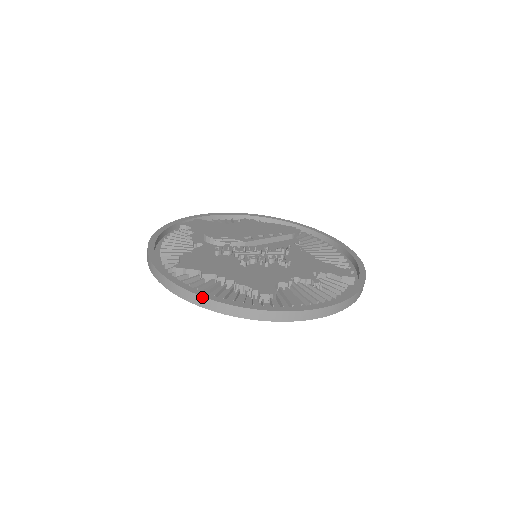
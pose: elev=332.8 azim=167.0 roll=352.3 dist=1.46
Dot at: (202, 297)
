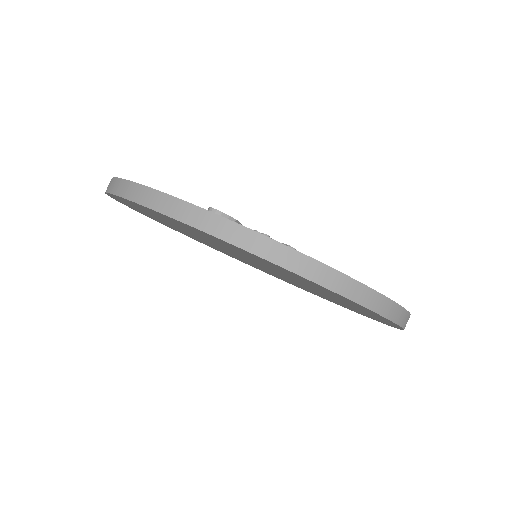
Dot at: (378, 293)
